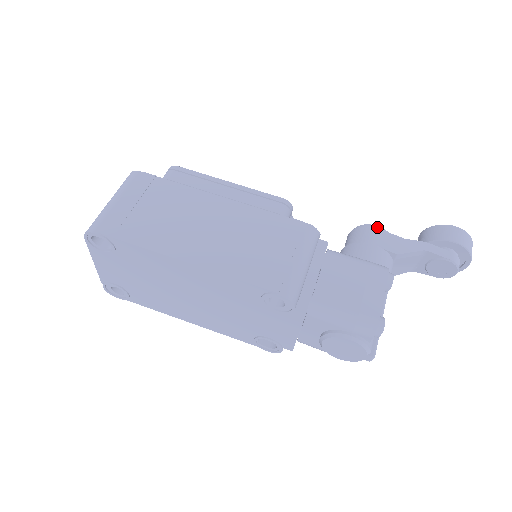
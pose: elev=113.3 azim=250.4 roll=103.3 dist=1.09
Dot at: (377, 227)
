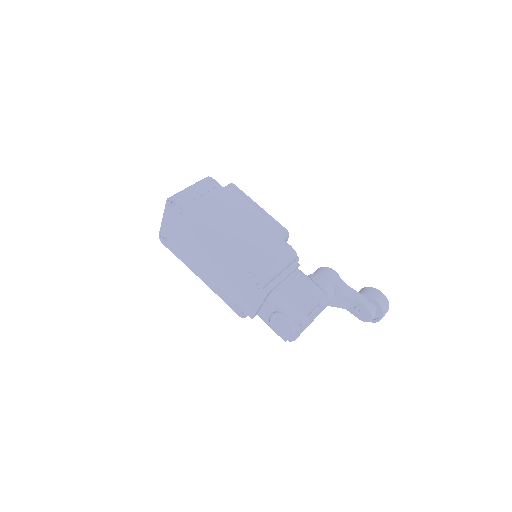
Dot at: (335, 272)
